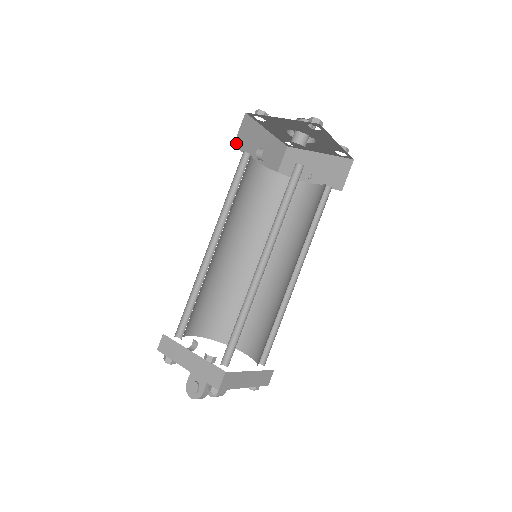
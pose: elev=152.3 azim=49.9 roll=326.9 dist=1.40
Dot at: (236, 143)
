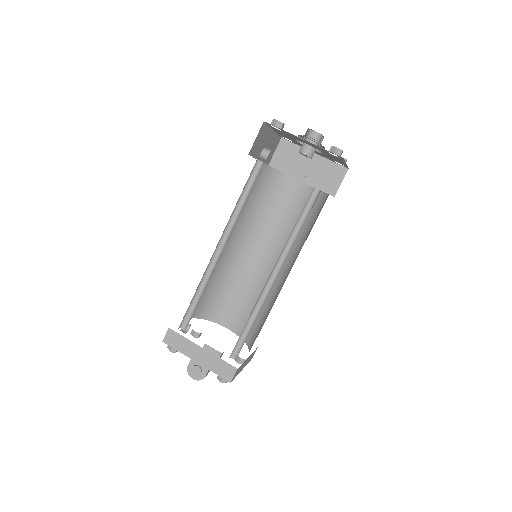
Dot at: (251, 151)
